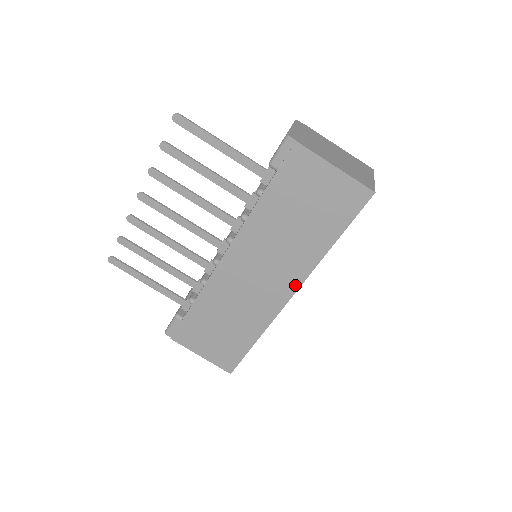
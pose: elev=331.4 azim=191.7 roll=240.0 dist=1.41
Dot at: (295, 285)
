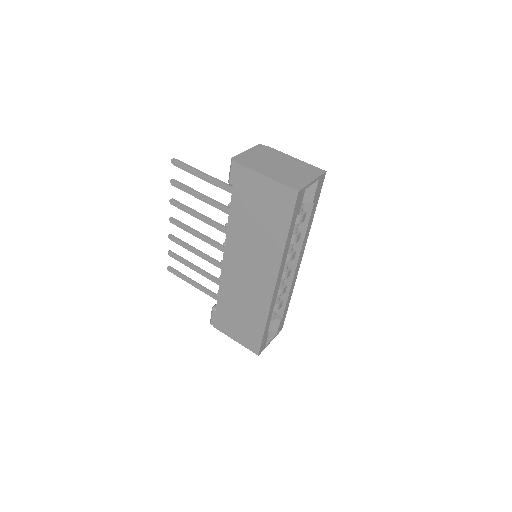
Dot at: (274, 276)
